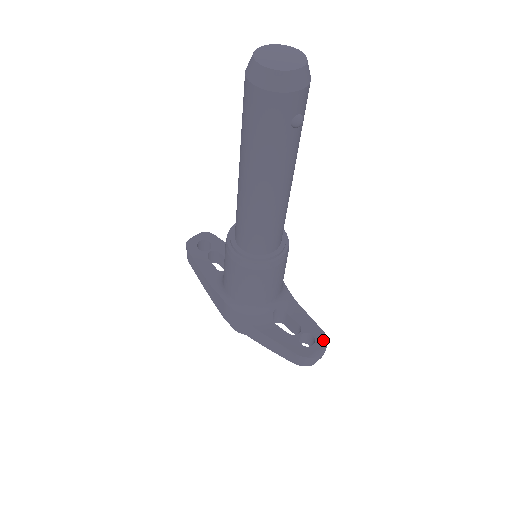
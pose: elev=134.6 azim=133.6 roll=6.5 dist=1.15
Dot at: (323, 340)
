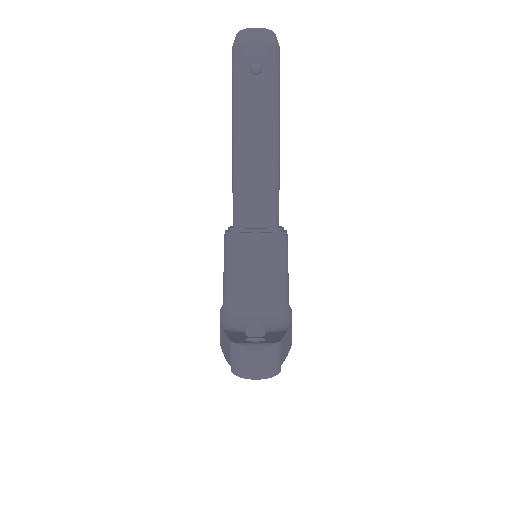
Dot at: (270, 342)
